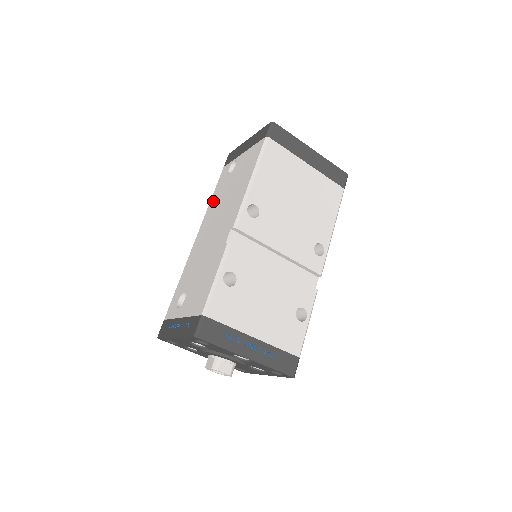
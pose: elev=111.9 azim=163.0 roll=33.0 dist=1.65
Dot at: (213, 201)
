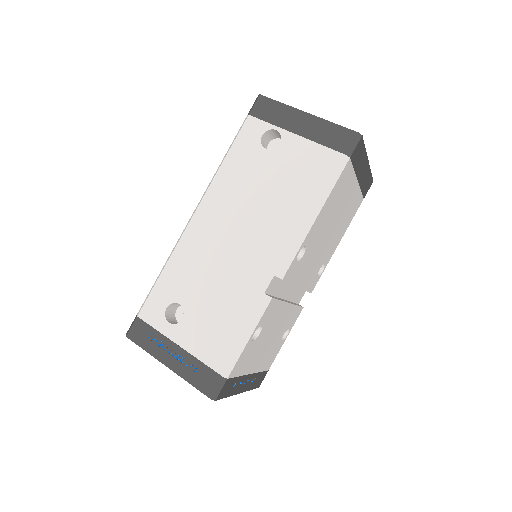
Dot at: (229, 173)
